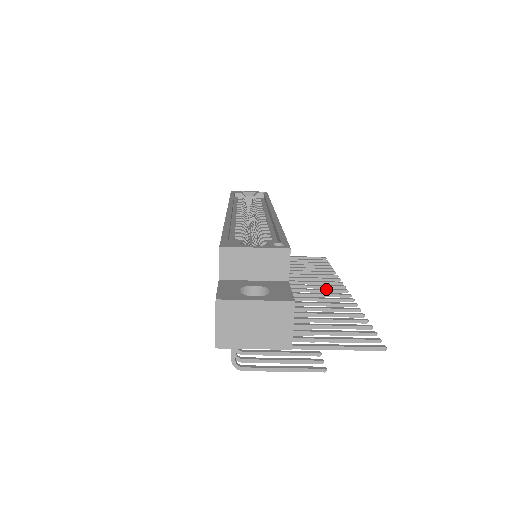
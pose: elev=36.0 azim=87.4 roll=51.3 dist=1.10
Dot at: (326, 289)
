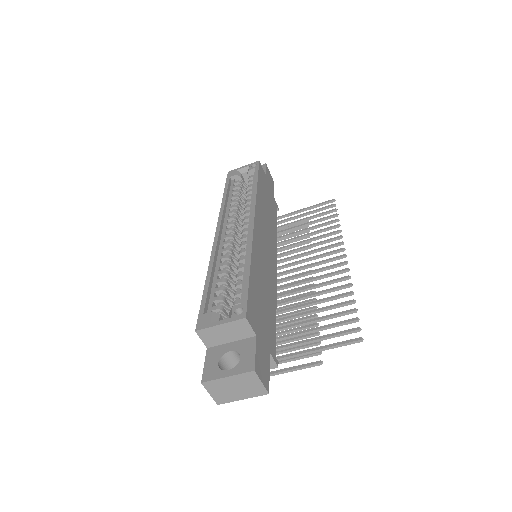
Dot at: (326, 260)
